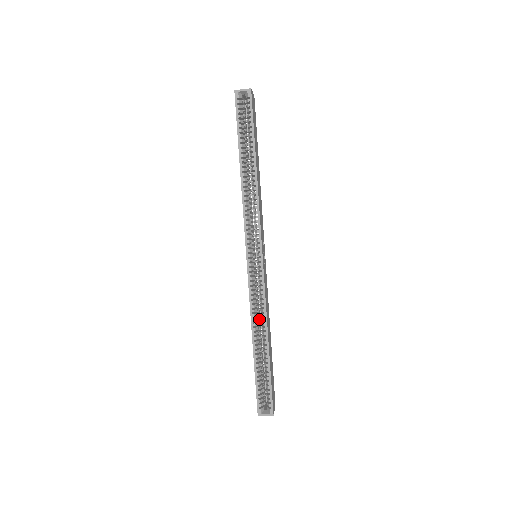
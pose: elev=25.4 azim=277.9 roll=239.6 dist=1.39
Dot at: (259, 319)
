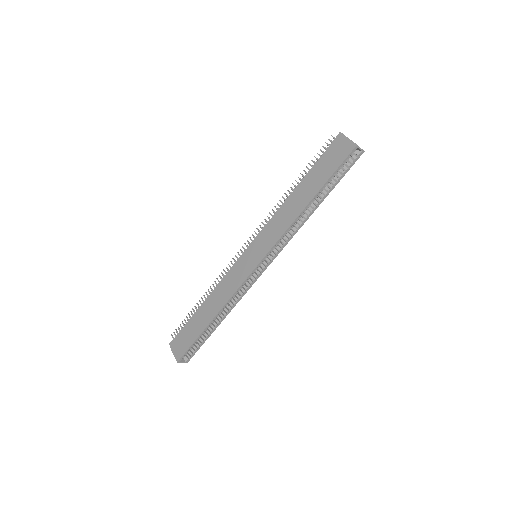
Dot at: occluded
